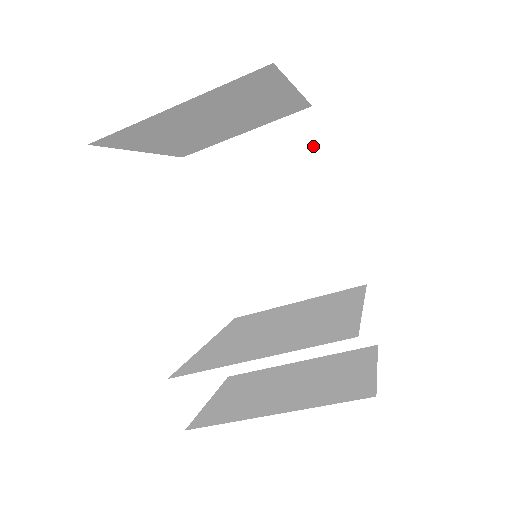
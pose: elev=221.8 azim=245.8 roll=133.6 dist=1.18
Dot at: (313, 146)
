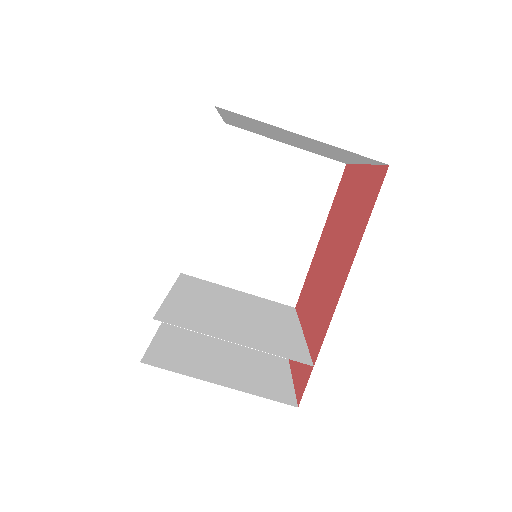
Dot at: (327, 191)
